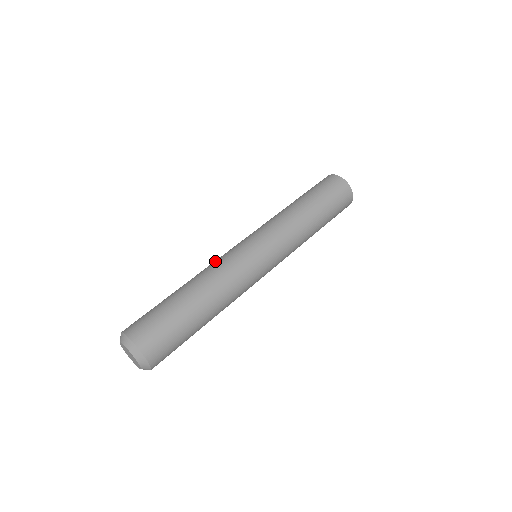
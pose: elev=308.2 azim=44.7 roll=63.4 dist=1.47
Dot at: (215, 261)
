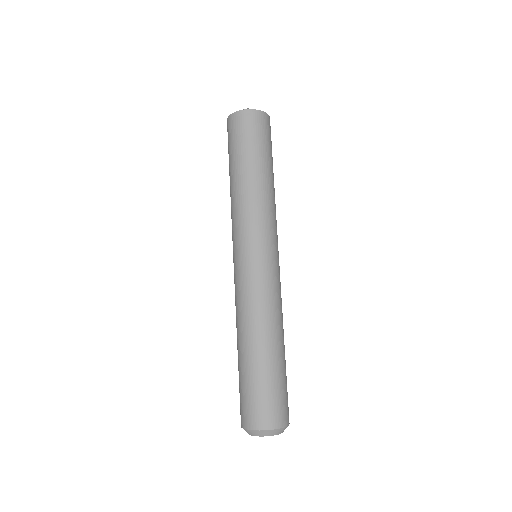
Dot at: (244, 299)
